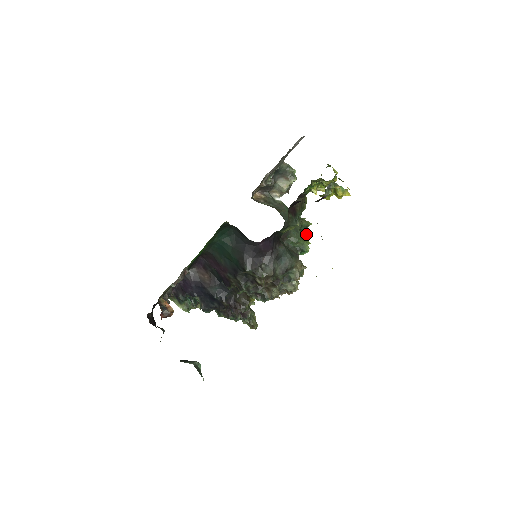
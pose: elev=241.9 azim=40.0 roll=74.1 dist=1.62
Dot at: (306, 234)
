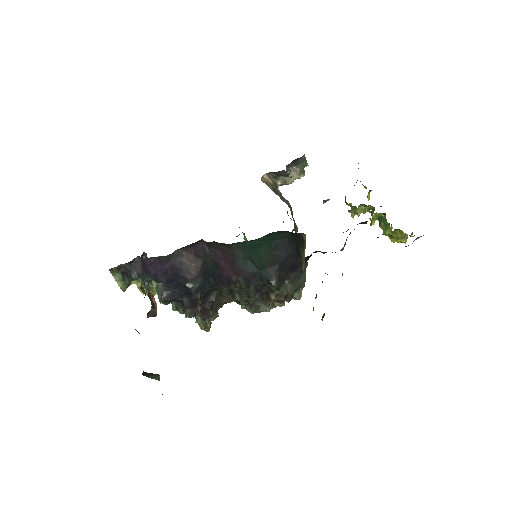
Dot at: occluded
